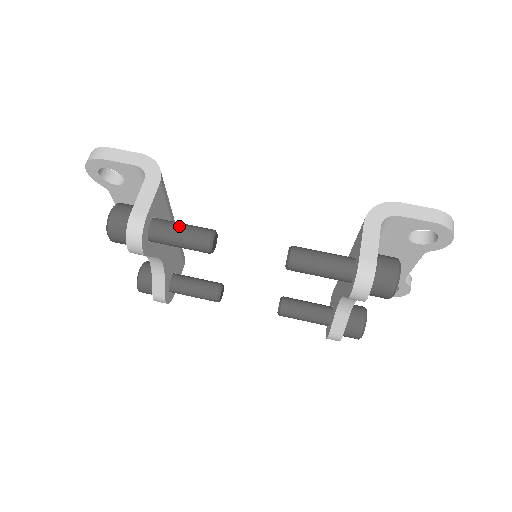
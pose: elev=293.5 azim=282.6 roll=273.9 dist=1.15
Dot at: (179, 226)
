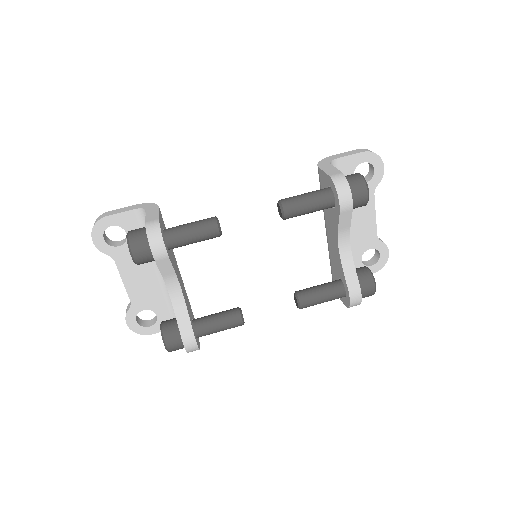
Dot at: (187, 223)
